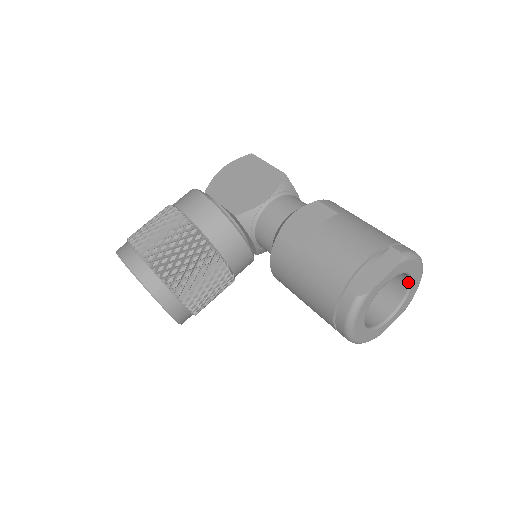
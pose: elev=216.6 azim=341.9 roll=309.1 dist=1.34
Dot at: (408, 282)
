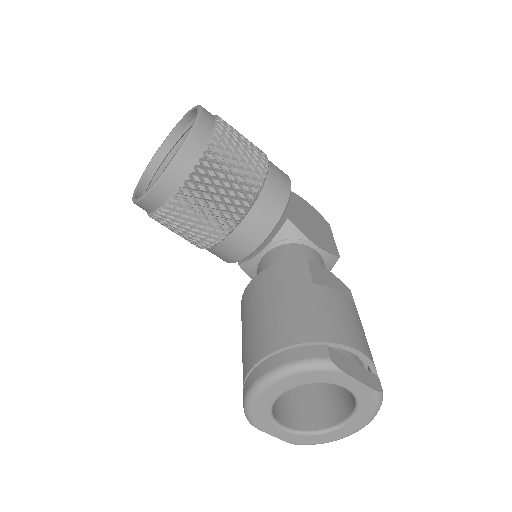
Dot at: (336, 424)
